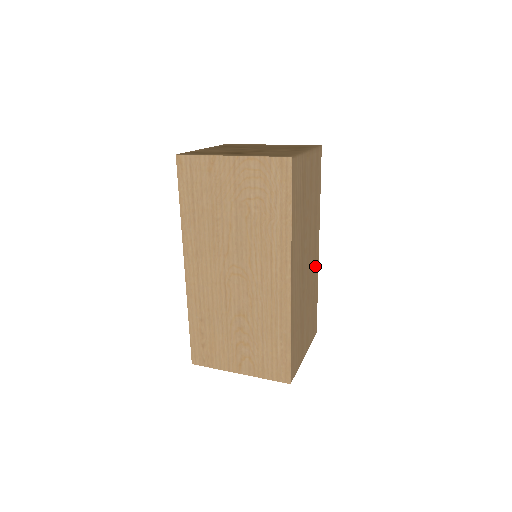
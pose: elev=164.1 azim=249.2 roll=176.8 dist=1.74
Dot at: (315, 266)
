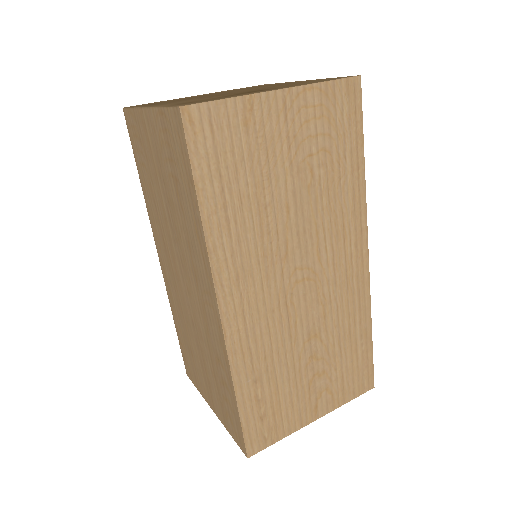
Dot at: occluded
